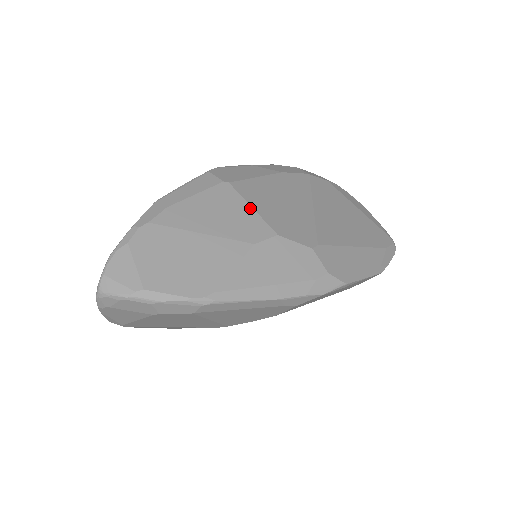
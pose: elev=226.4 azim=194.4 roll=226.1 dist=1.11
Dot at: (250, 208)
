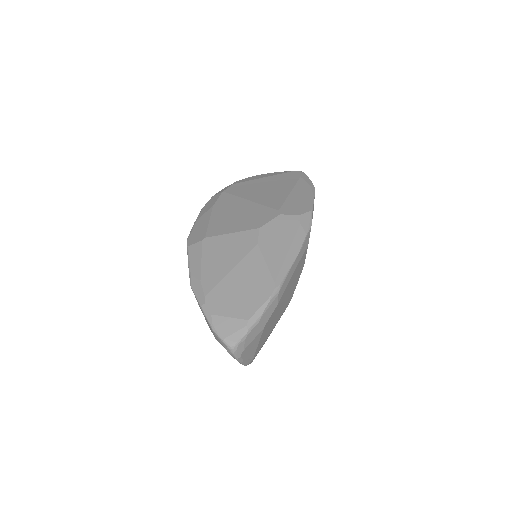
Dot at: (231, 234)
